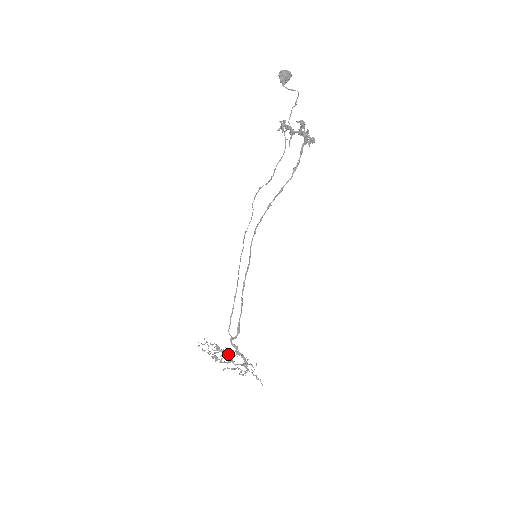
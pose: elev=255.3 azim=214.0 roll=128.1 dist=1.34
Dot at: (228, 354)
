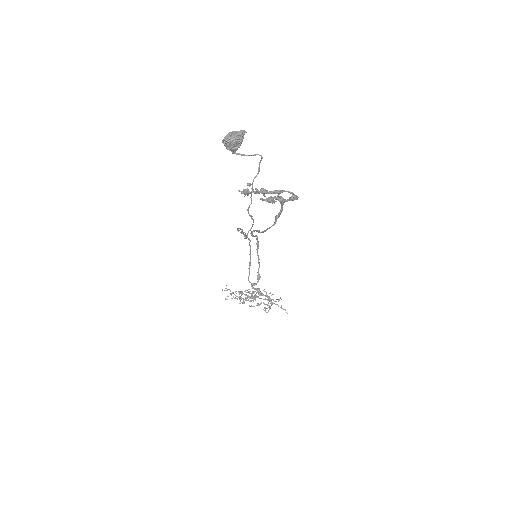
Dot at: (250, 298)
